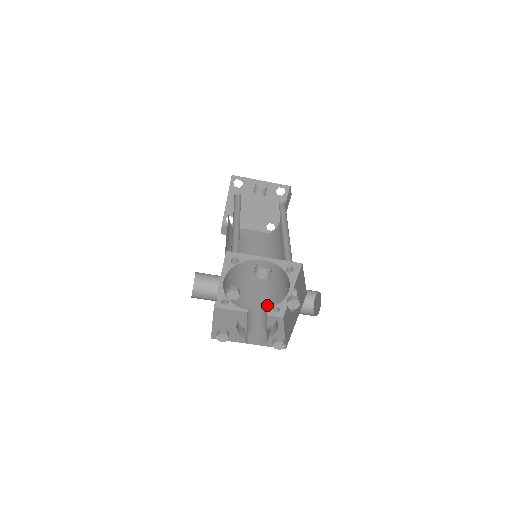
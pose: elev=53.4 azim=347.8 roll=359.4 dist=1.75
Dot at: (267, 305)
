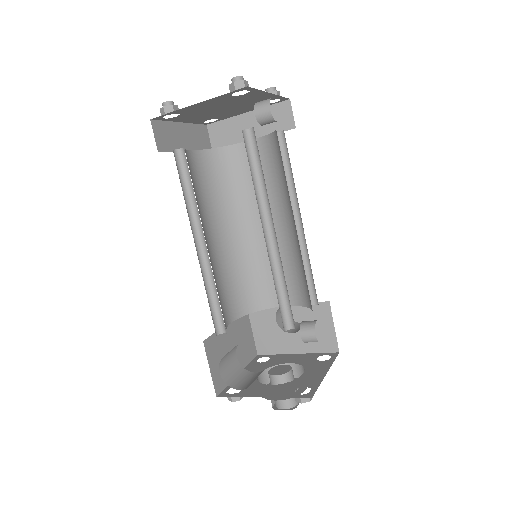
Dot at: (246, 309)
